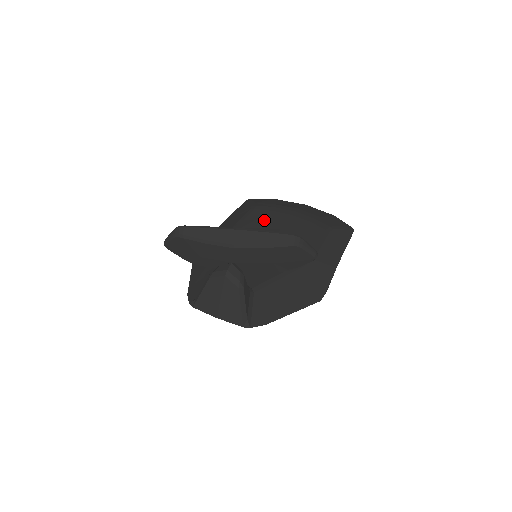
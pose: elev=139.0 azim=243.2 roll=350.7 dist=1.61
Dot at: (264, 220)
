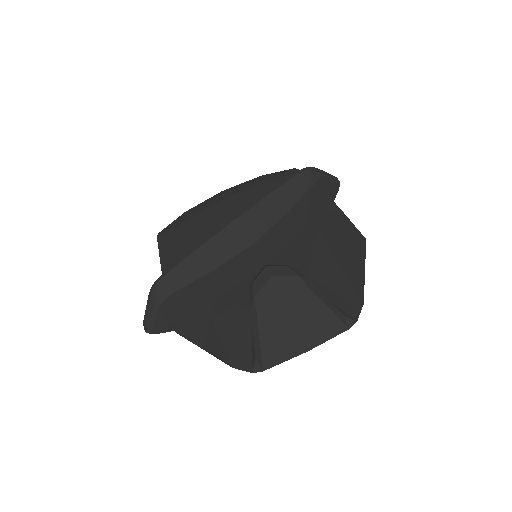
Dot at: (208, 228)
